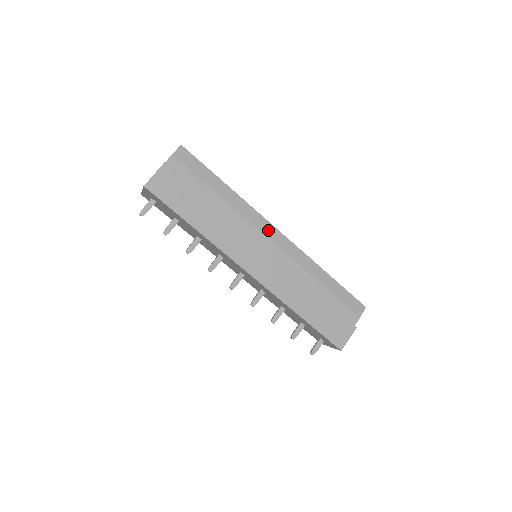
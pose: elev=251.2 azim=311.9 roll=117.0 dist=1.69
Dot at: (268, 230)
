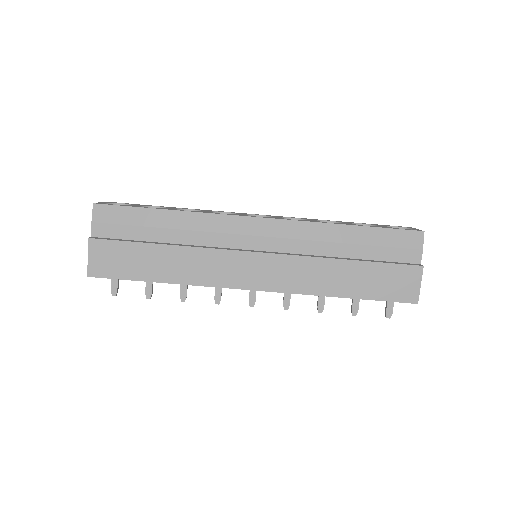
Dot at: (246, 226)
